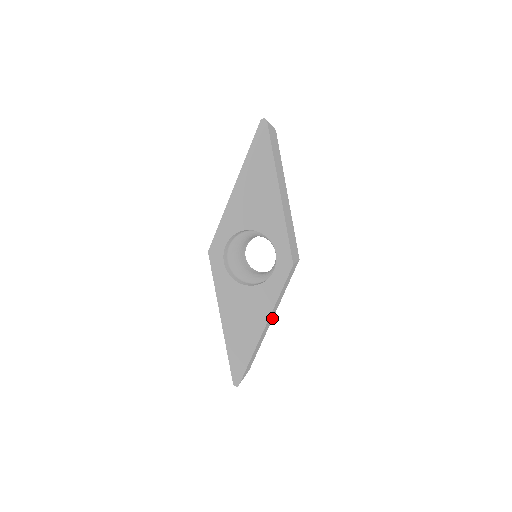
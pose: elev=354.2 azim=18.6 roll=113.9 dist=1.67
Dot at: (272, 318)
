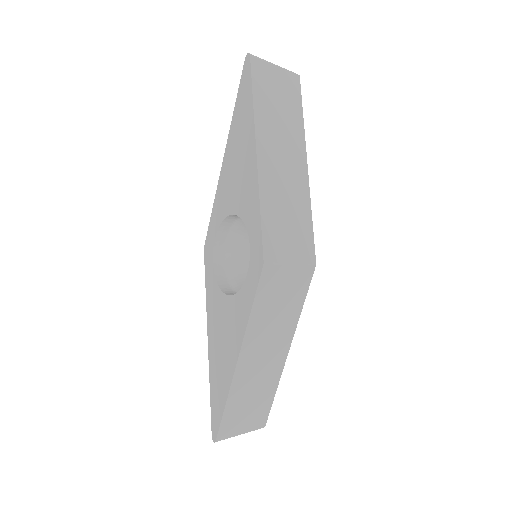
Dot at: (283, 354)
